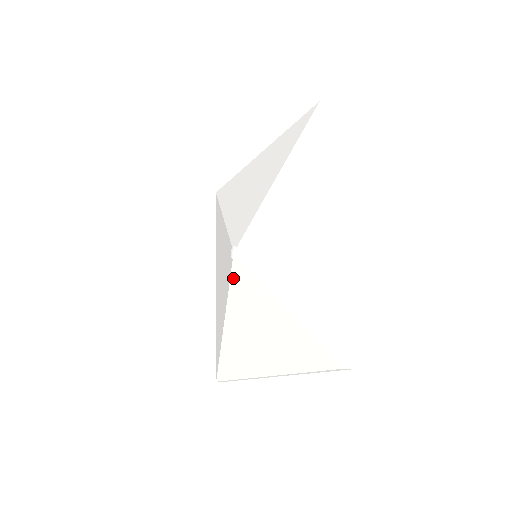
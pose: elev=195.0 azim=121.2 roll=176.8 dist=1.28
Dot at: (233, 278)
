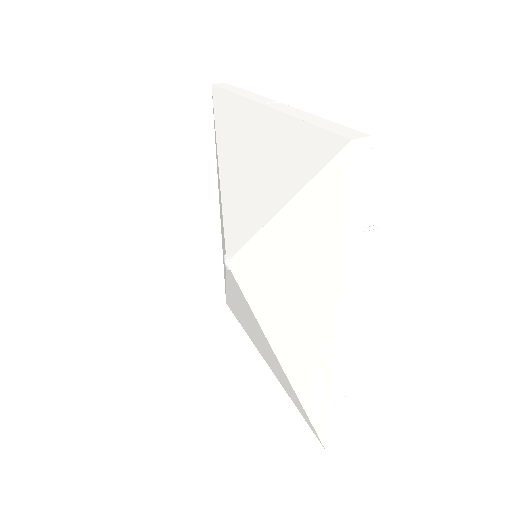
Dot at: (229, 277)
